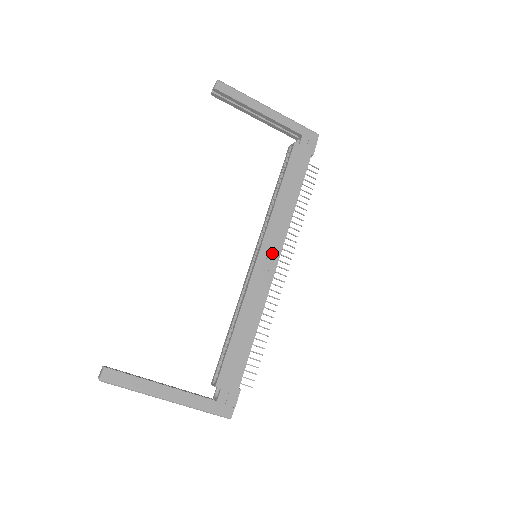
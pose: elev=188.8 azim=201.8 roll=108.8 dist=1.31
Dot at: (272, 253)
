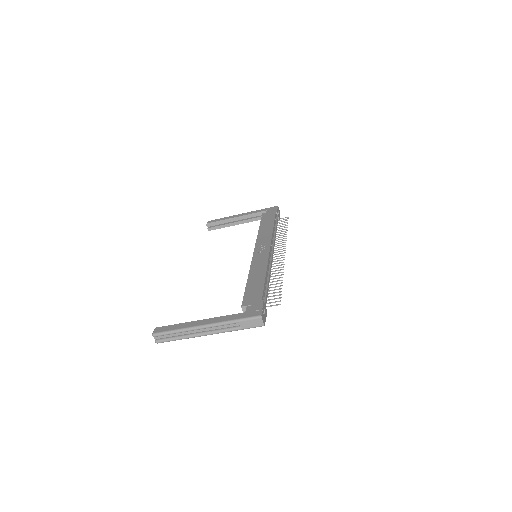
Dot at: (264, 247)
